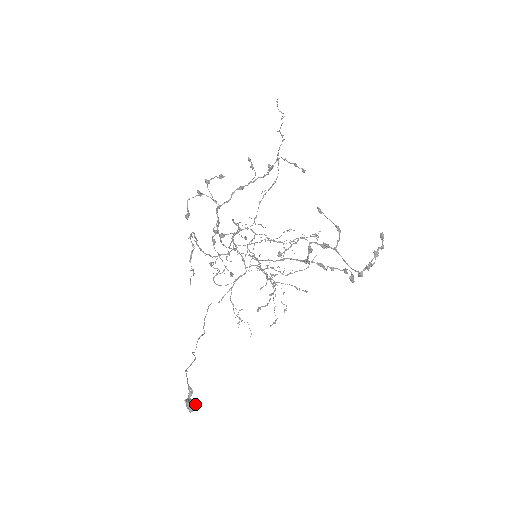
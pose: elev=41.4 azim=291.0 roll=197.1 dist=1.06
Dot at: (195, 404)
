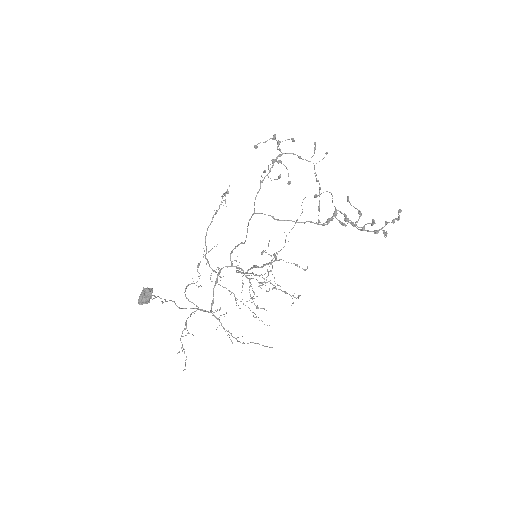
Dot at: (149, 301)
